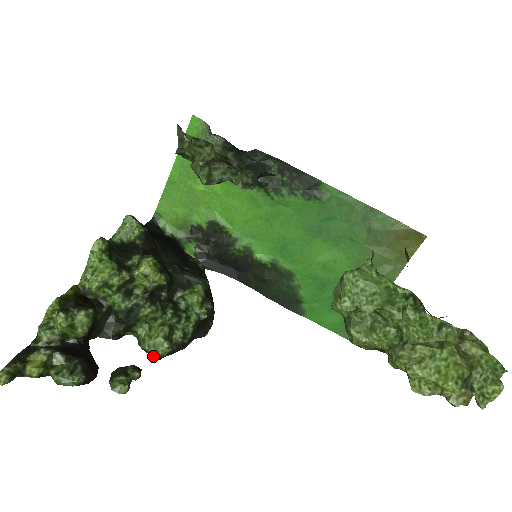
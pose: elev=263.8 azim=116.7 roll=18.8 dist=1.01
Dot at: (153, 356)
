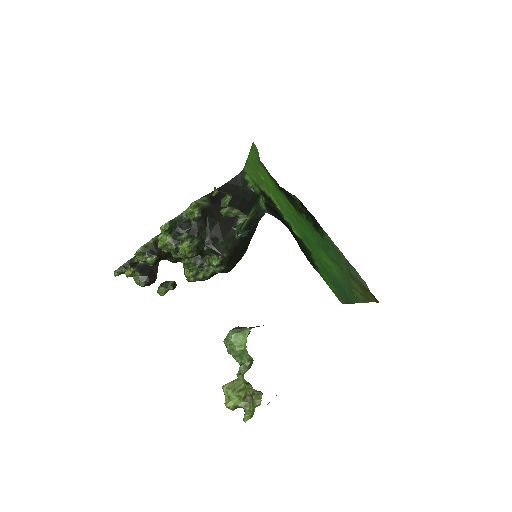
Dot at: (187, 279)
